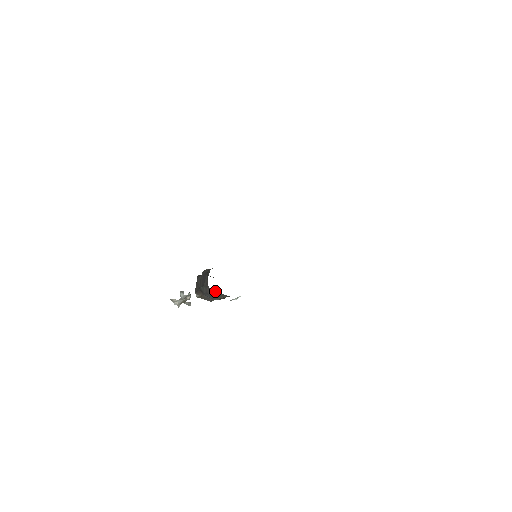
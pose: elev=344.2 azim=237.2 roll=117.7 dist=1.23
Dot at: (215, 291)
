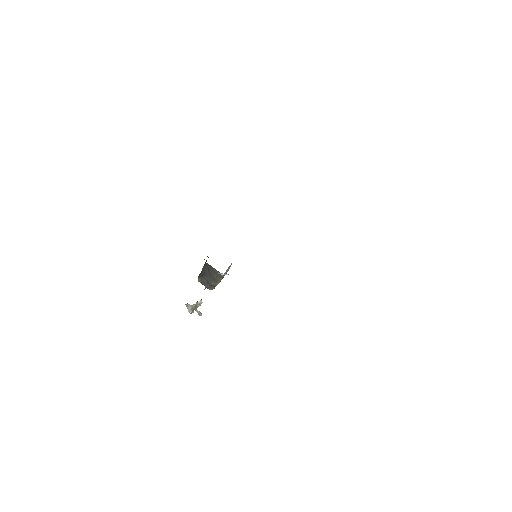
Dot at: (209, 267)
